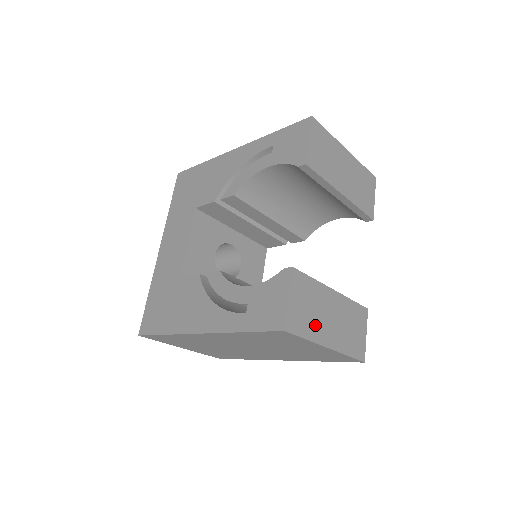
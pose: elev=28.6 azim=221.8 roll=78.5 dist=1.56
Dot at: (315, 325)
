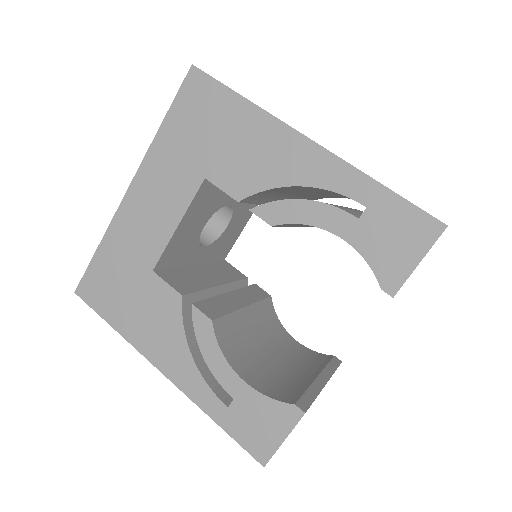
Dot at: occluded
